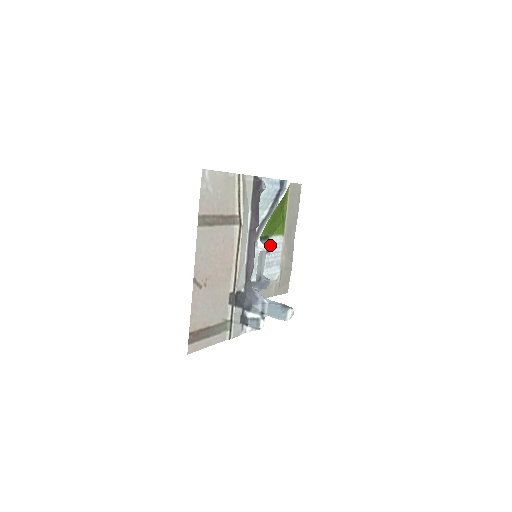
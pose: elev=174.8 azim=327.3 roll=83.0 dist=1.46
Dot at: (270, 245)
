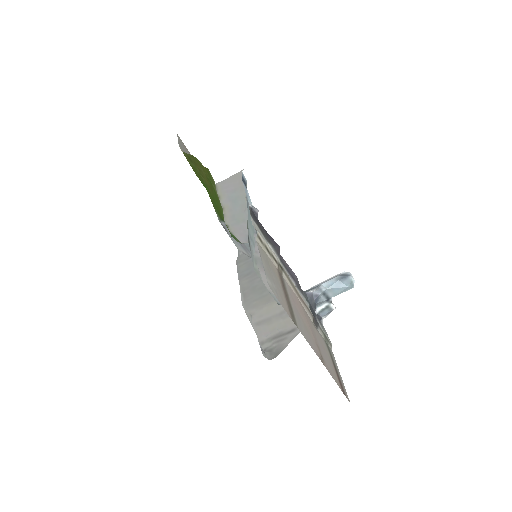
Dot at: occluded
